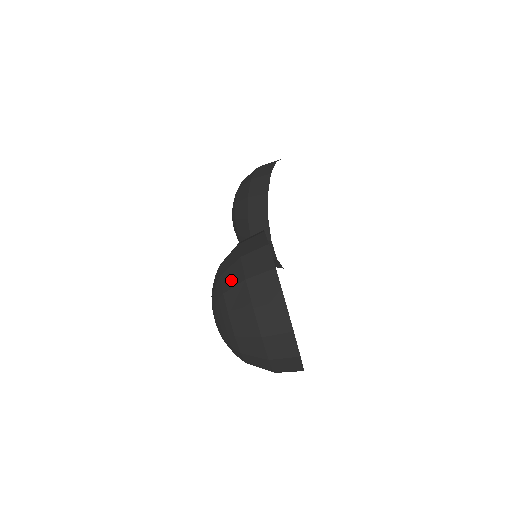
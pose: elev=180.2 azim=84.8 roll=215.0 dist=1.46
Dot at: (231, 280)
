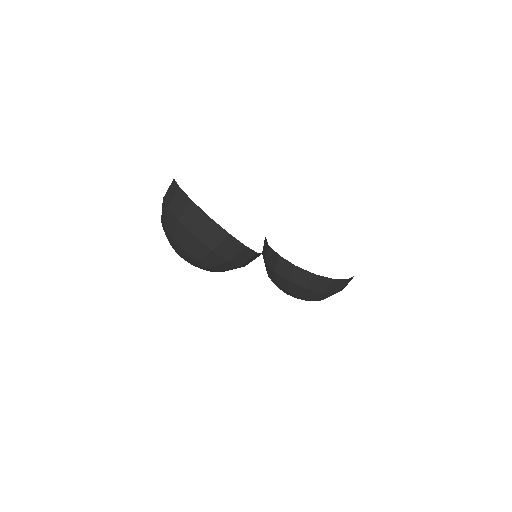
Dot at: occluded
